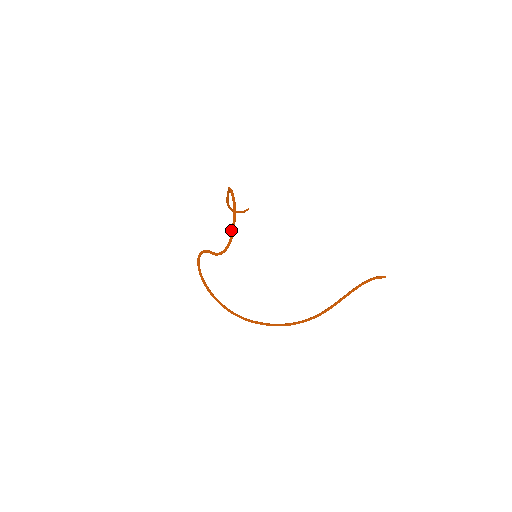
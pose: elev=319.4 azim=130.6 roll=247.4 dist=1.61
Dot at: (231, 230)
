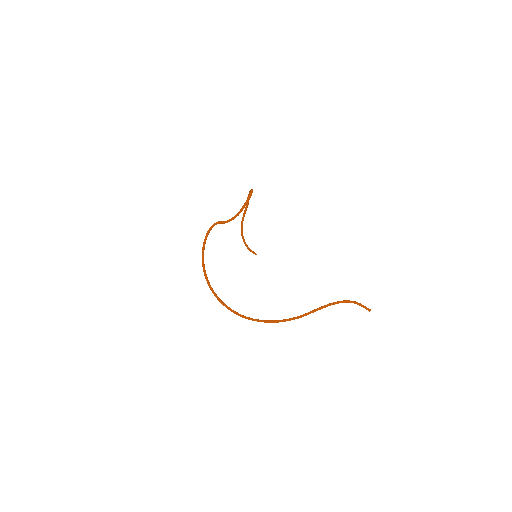
Dot at: (244, 203)
